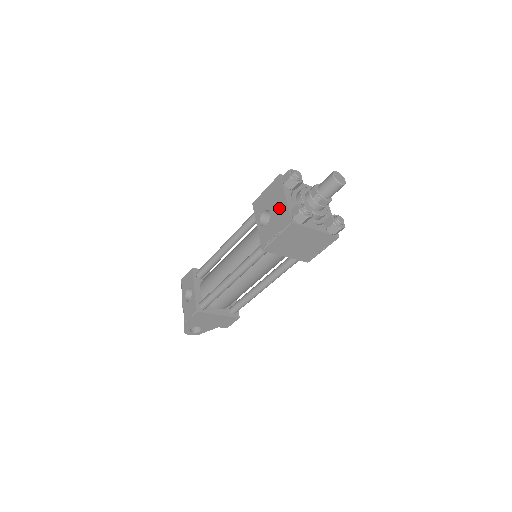
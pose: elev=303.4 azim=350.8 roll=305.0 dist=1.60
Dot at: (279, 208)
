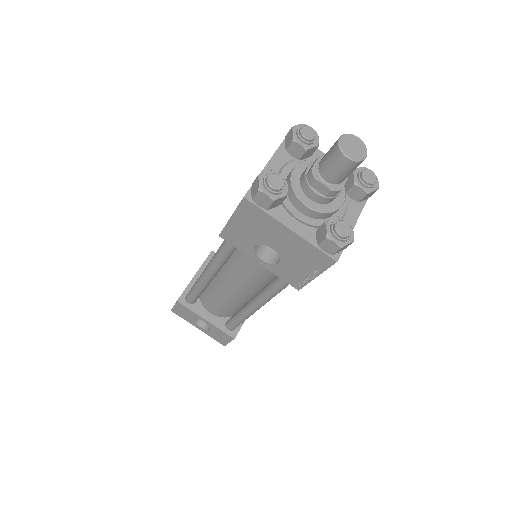
Dot at: (289, 245)
